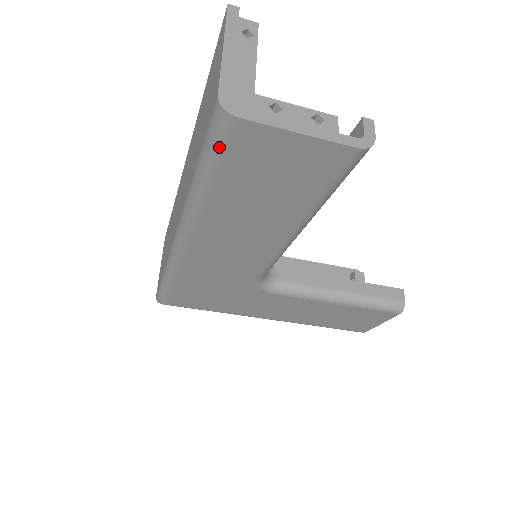
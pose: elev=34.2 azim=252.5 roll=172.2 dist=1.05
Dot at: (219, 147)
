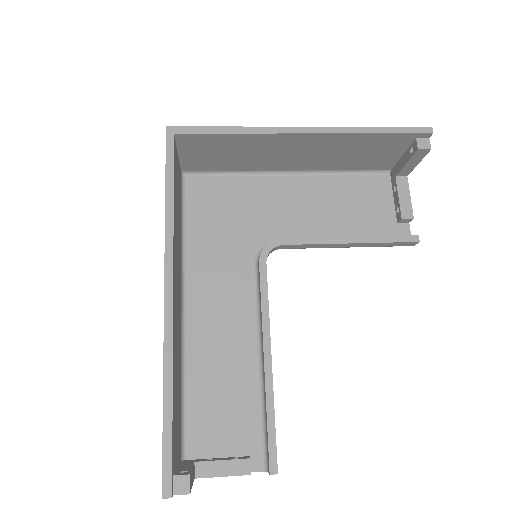
Dot at: (182, 444)
